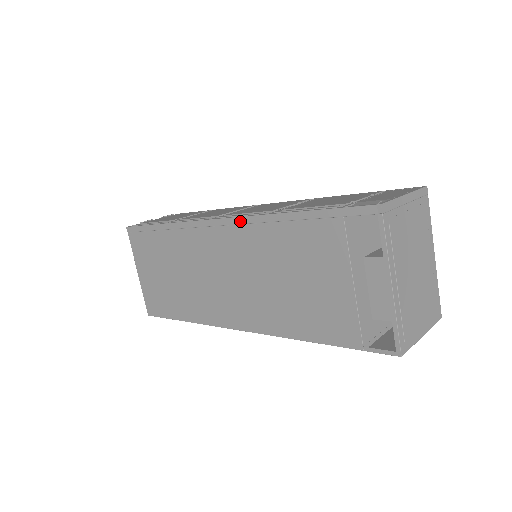
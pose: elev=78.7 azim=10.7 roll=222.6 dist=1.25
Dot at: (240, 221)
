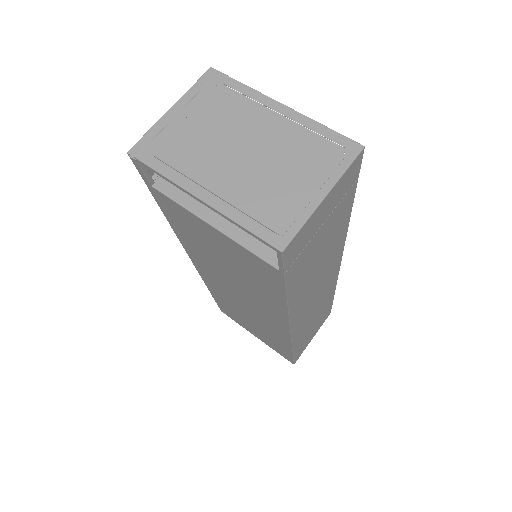
Dot at: (187, 251)
